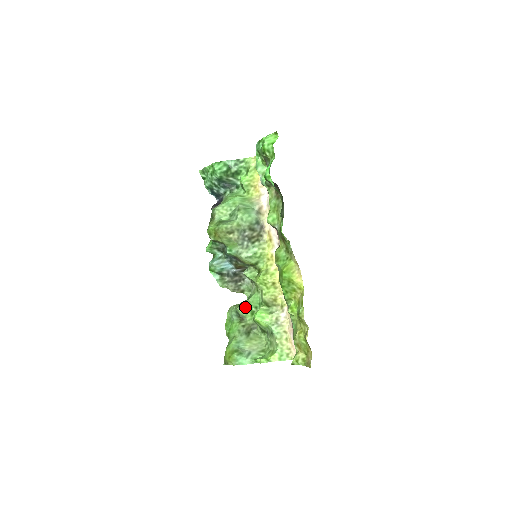
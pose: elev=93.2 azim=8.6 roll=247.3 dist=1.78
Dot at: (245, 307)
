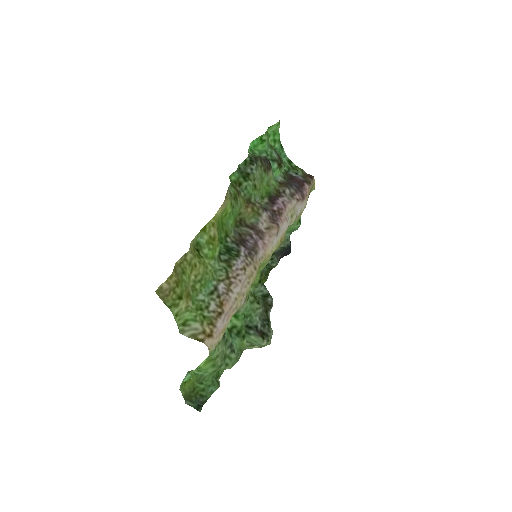
Dot at: occluded
